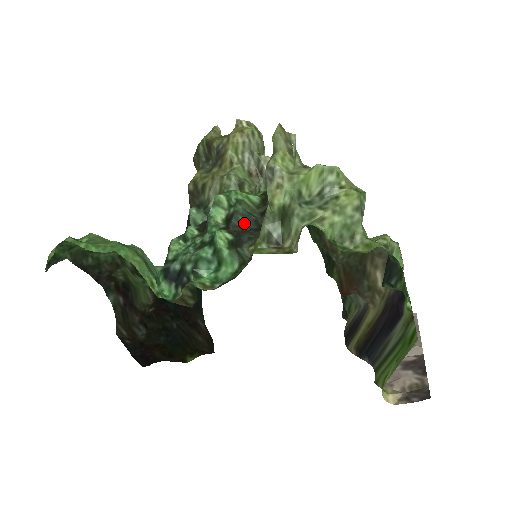
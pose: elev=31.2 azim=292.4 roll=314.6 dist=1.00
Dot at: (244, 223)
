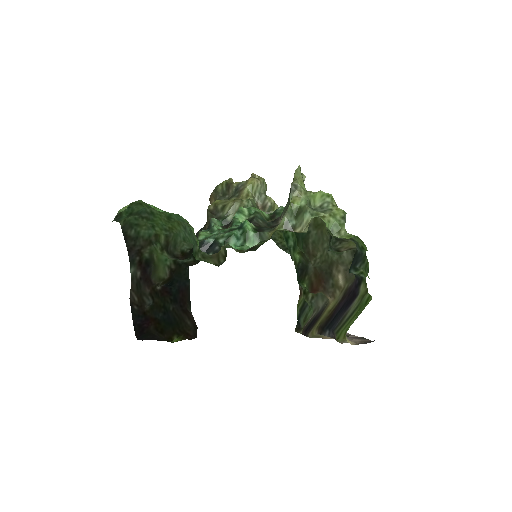
Dot at: (261, 223)
